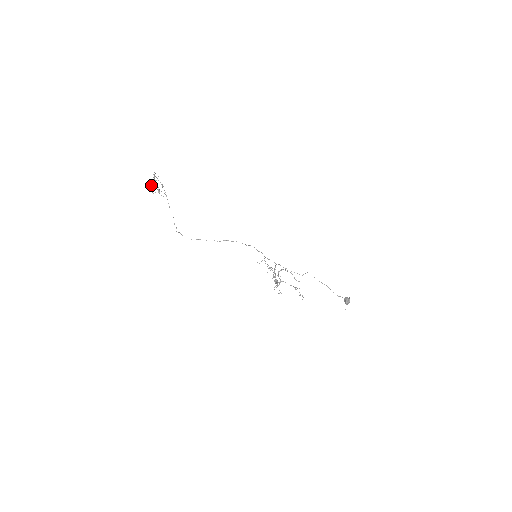
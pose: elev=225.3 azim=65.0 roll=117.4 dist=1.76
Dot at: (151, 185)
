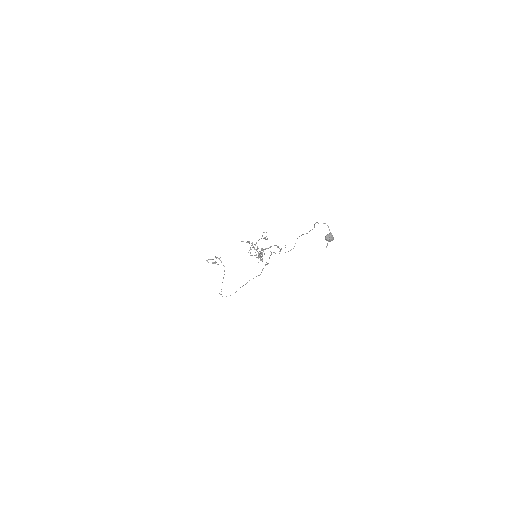
Dot at: (210, 259)
